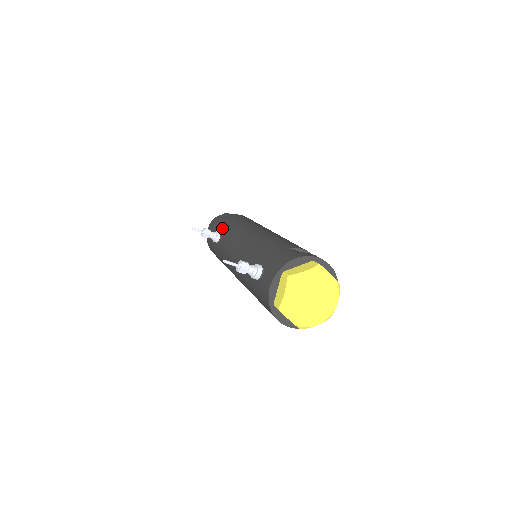
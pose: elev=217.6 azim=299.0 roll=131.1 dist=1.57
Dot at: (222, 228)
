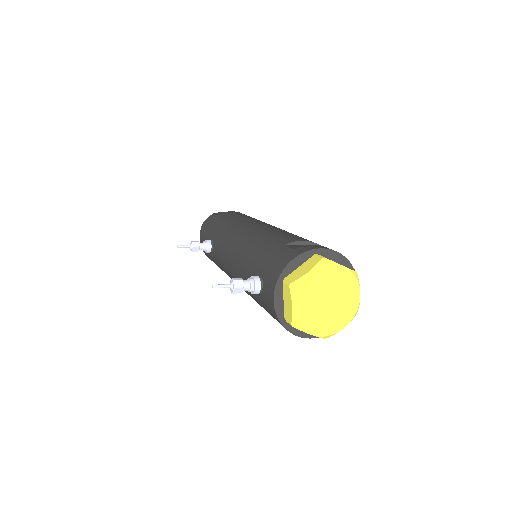
Dot at: (211, 234)
